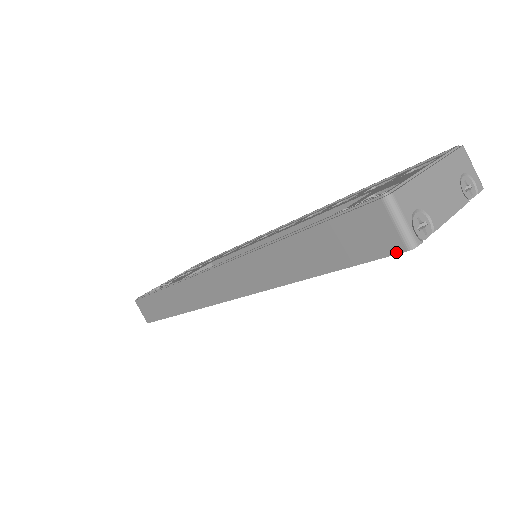
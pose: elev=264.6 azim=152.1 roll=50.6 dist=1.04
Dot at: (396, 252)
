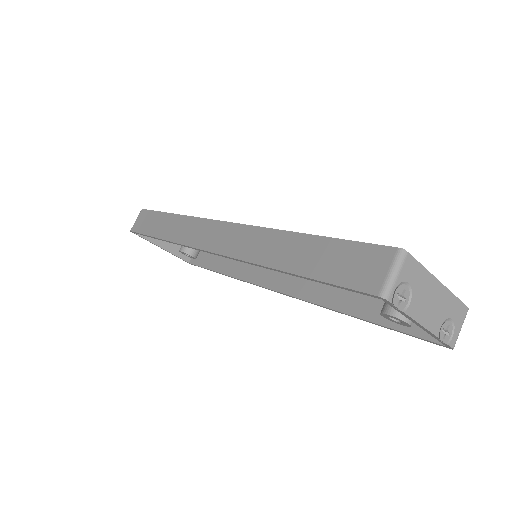
Dot at: (369, 292)
